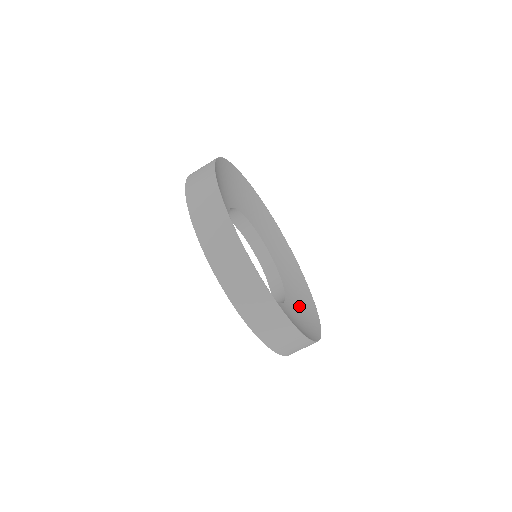
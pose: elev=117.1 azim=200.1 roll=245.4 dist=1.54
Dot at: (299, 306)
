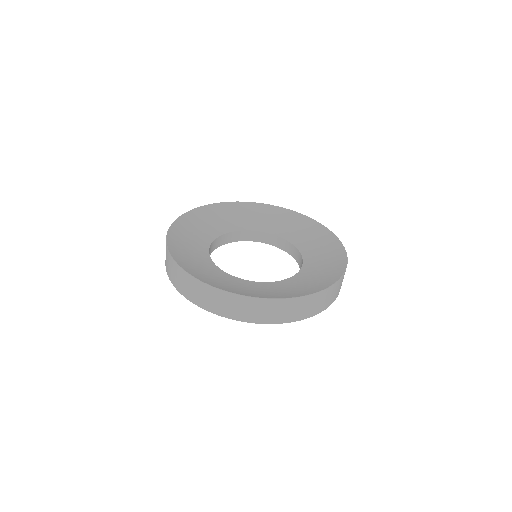
Dot at: (274, 290)
